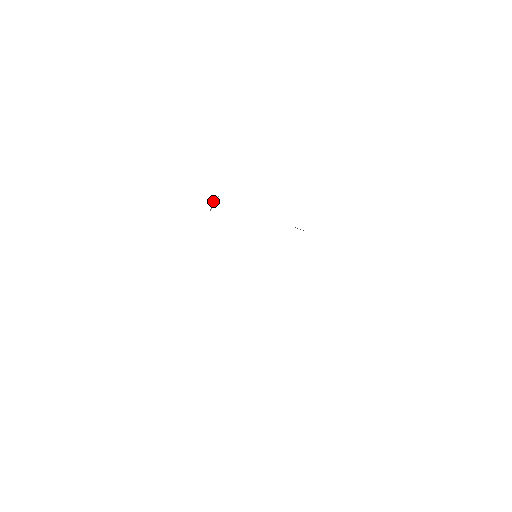
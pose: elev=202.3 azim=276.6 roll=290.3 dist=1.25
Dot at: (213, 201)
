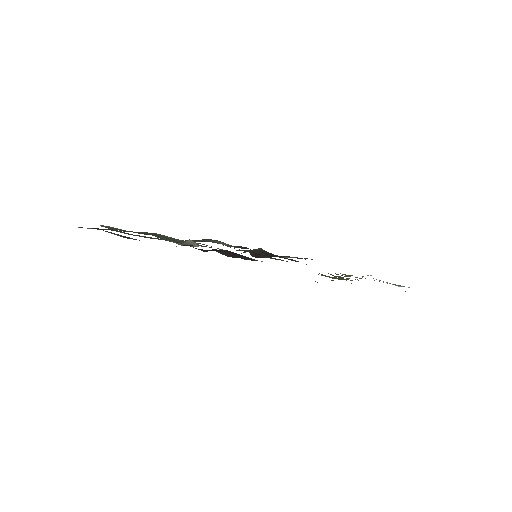
Dot at: occluded
